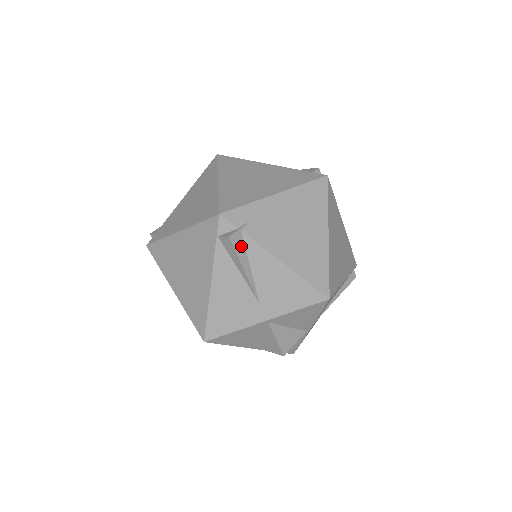
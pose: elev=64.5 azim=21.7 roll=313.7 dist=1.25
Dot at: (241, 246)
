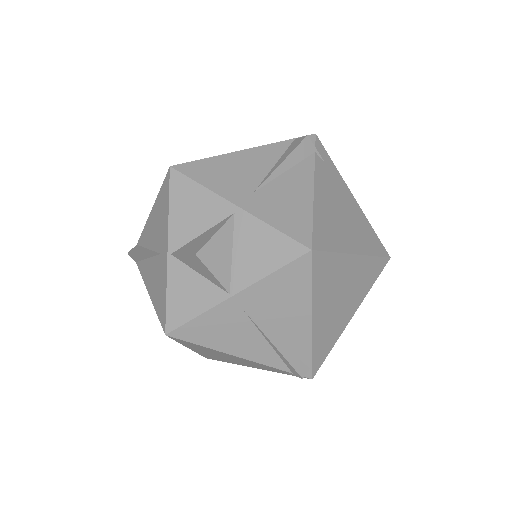
Dot at: (303, 154)
